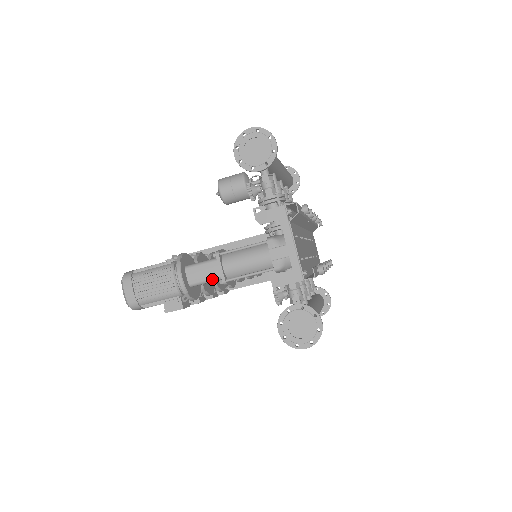
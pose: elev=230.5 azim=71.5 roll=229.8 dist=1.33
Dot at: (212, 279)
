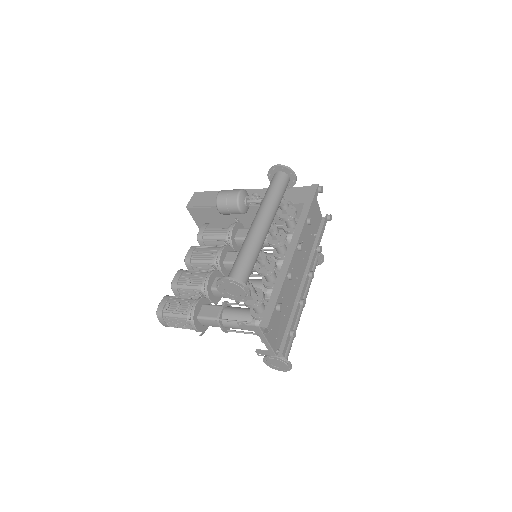
Dot at: occluded
